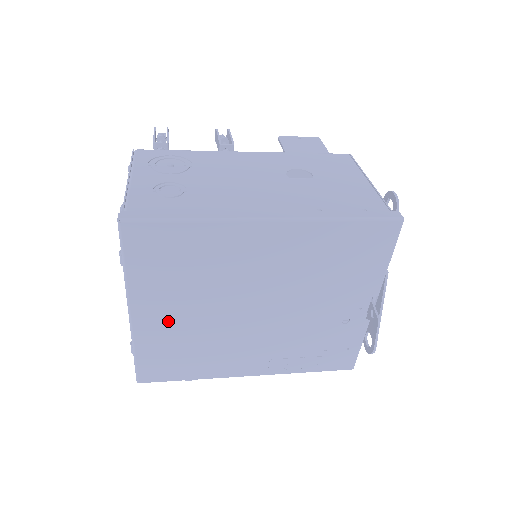
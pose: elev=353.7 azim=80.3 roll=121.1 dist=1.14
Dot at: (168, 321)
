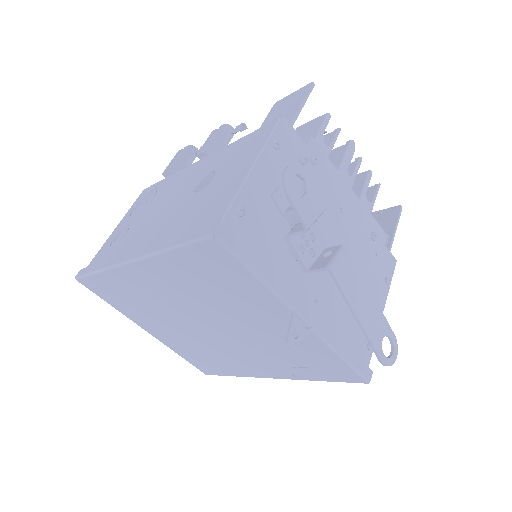
Dot at: (169, 335)
